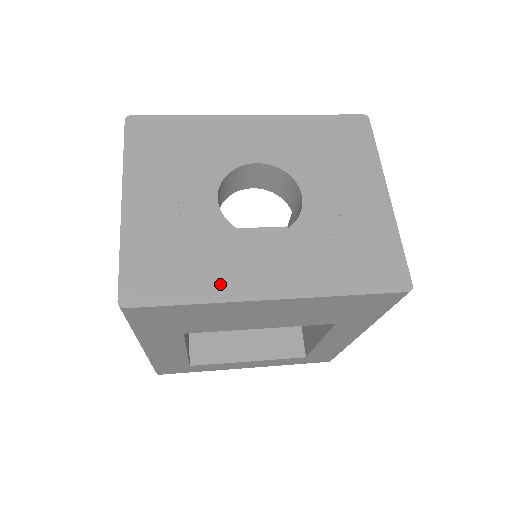
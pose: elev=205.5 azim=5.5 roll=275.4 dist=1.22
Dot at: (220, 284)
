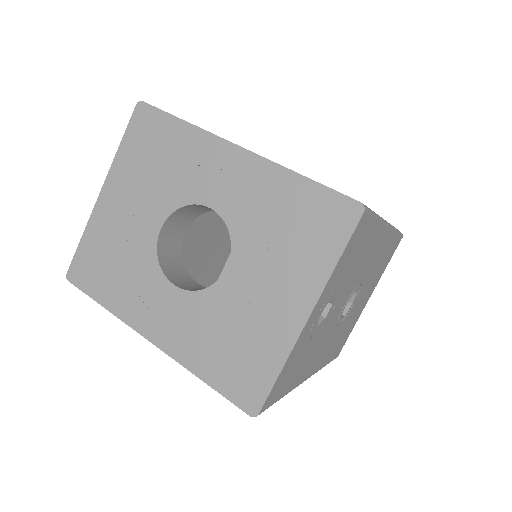
Dot at: (125, 304)
